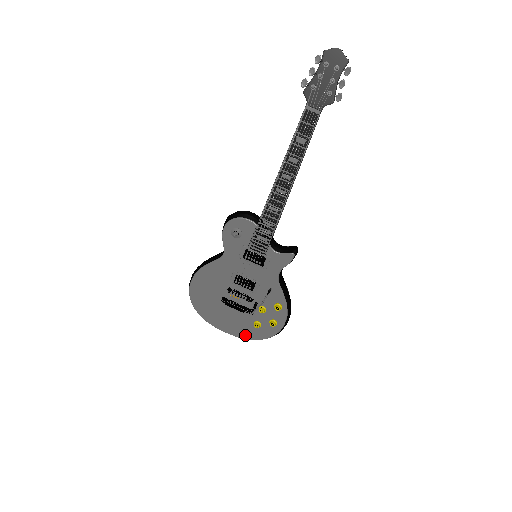
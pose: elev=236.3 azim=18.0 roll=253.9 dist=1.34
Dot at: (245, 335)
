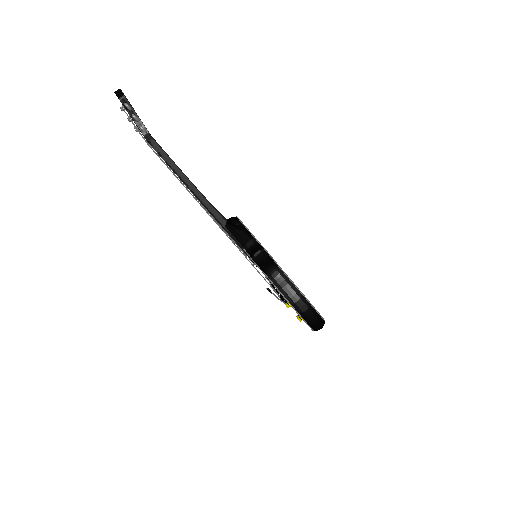
Dot at: occluded
